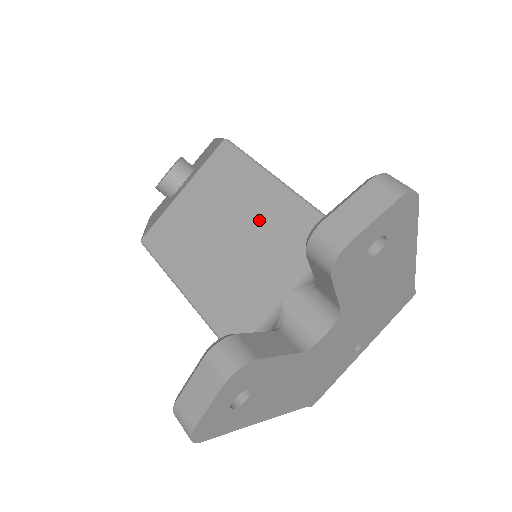
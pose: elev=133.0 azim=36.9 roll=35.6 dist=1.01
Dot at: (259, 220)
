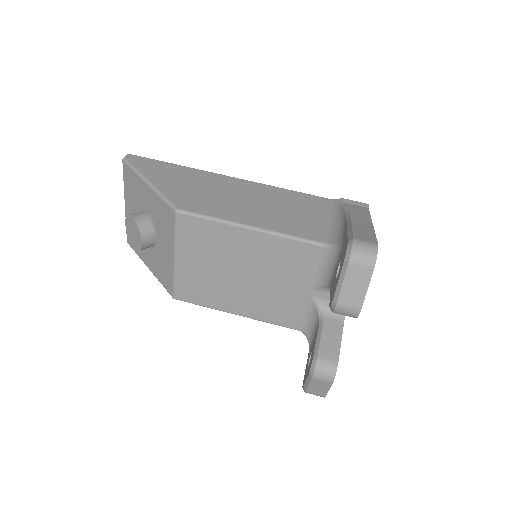
Dot at: (256, 258)
